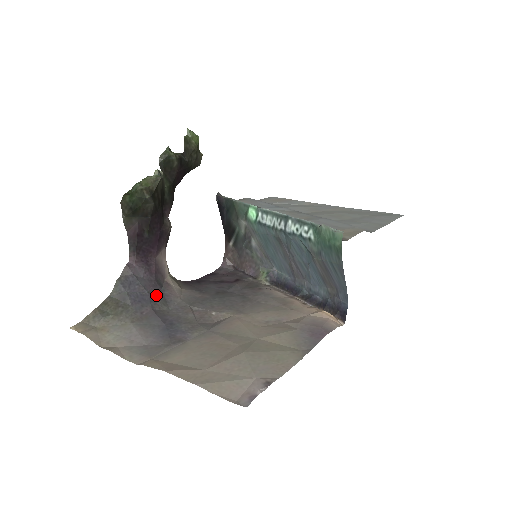
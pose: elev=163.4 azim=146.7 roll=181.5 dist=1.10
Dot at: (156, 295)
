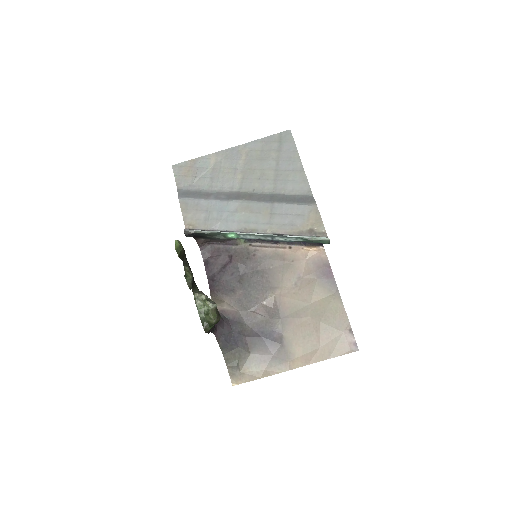
Dot at: (234, 327)
